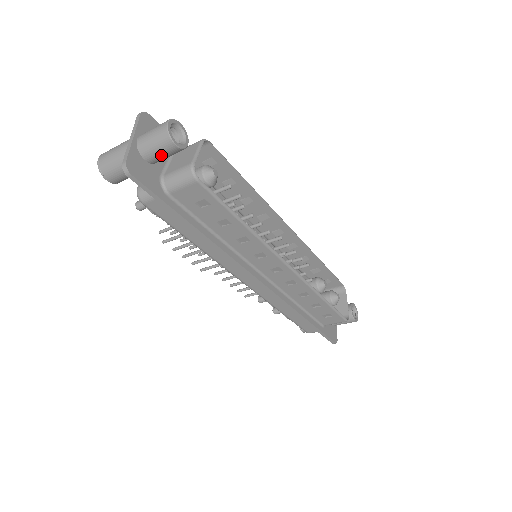
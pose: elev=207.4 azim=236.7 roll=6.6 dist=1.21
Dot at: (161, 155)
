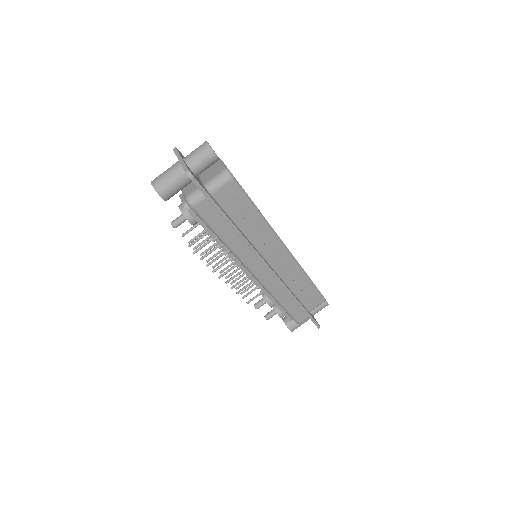
Dot at: (205, 166)
